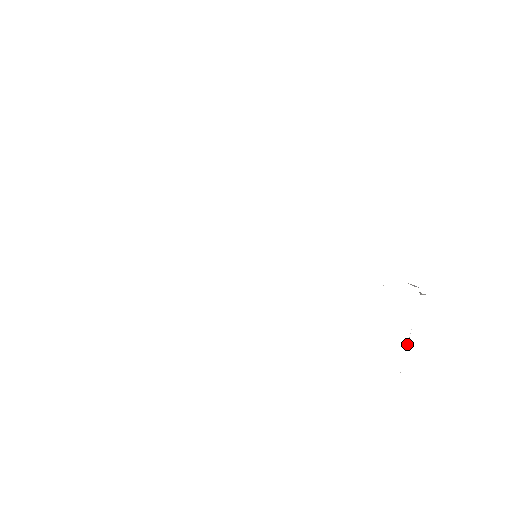
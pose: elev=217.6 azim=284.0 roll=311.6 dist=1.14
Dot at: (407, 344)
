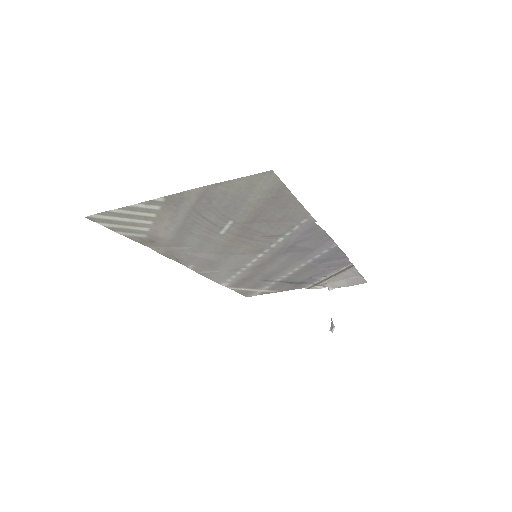
Dot at: (334, 327)
